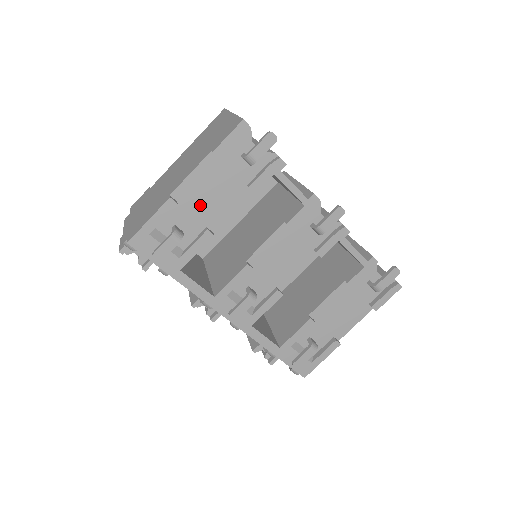
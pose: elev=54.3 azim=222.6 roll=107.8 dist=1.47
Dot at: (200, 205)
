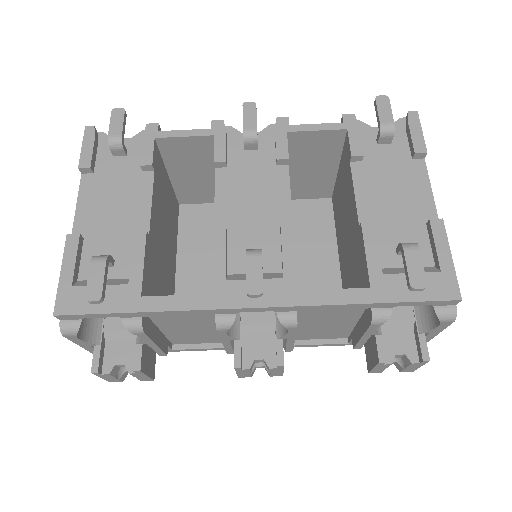
Dot at: (111, 223)
